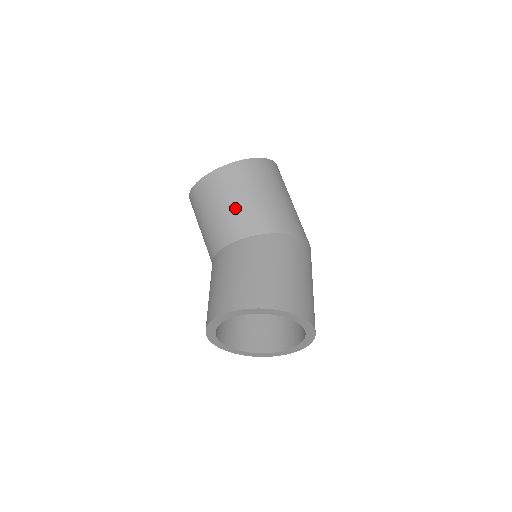
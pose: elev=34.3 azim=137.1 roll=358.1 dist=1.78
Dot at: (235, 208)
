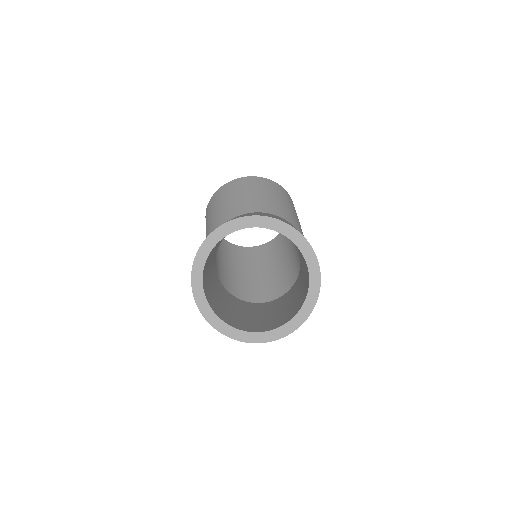
Dot at: (269, 198)
